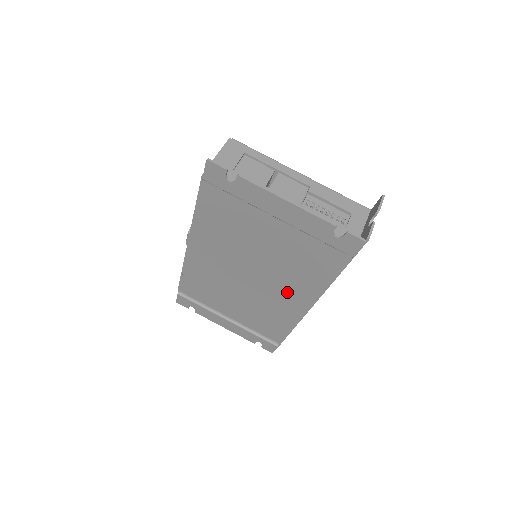
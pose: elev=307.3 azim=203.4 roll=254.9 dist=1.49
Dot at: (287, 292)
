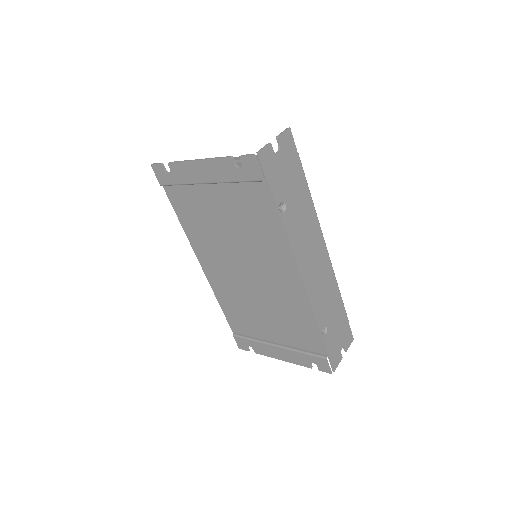
Dot at: (275, 269)
